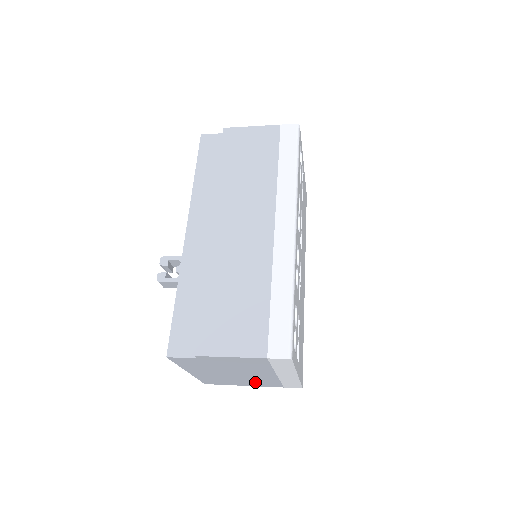
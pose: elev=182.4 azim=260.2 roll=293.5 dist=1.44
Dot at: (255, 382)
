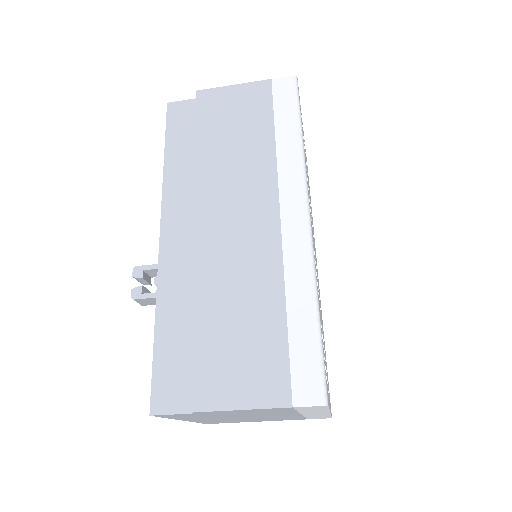
Dot at: (271, 419)
